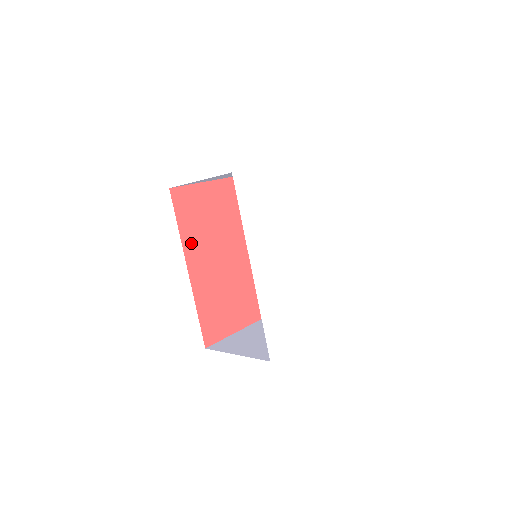
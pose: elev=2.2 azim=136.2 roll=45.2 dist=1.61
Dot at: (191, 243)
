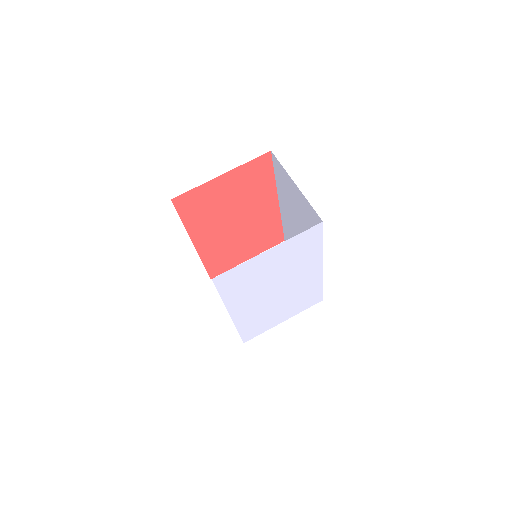
Dot at: (197, 228)
